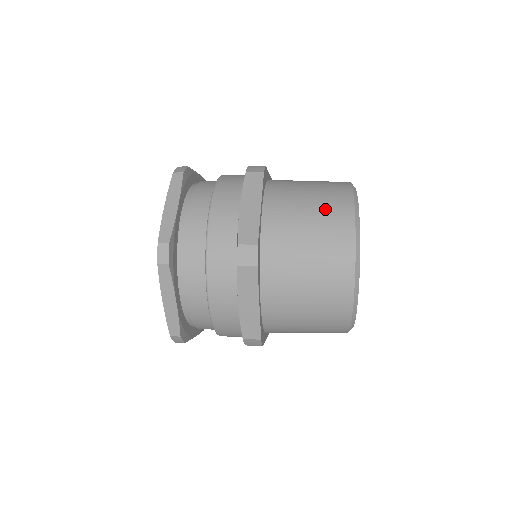
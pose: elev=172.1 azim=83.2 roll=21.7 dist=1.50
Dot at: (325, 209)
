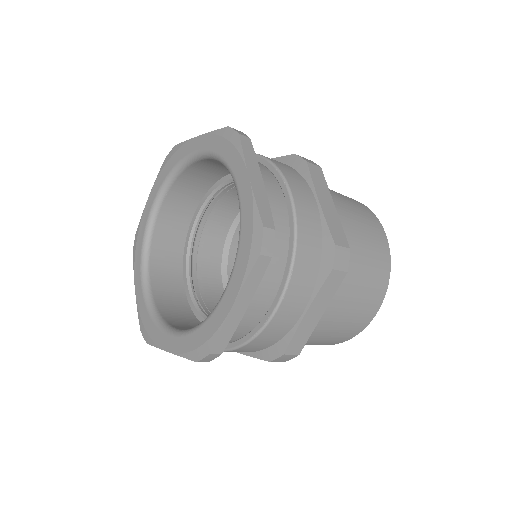
Dot at: (367, 221)
